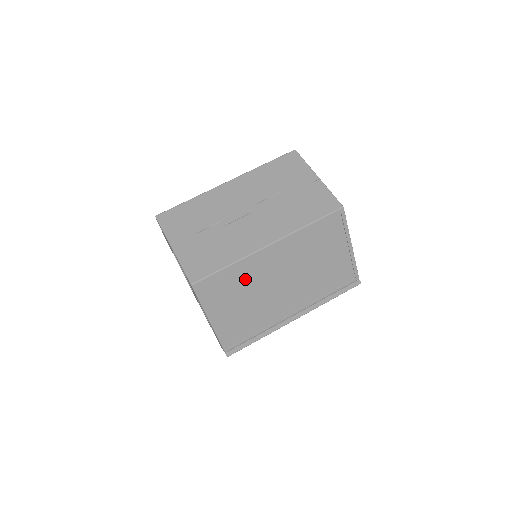
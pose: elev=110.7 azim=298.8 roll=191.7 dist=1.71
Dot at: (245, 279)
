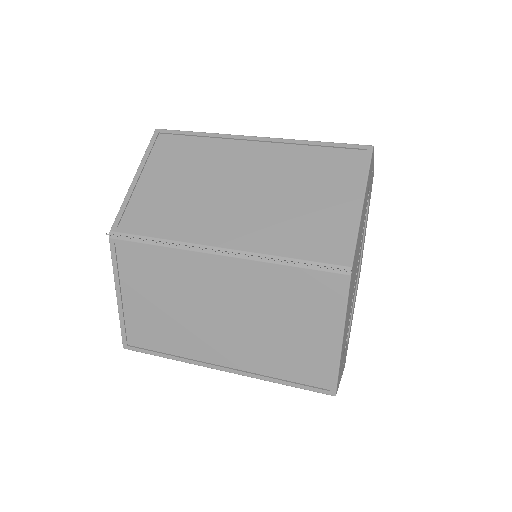
Dot at: (205, 159)
